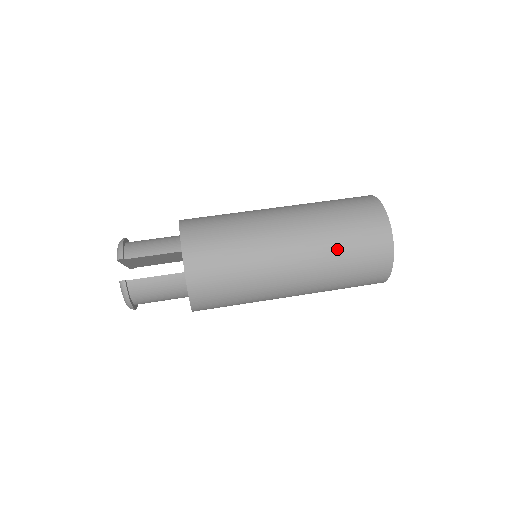
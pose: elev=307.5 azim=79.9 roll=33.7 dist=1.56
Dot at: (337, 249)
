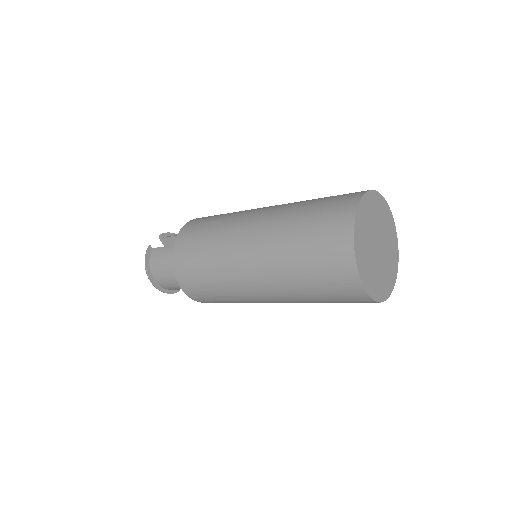
Dot at: (296, 216)
